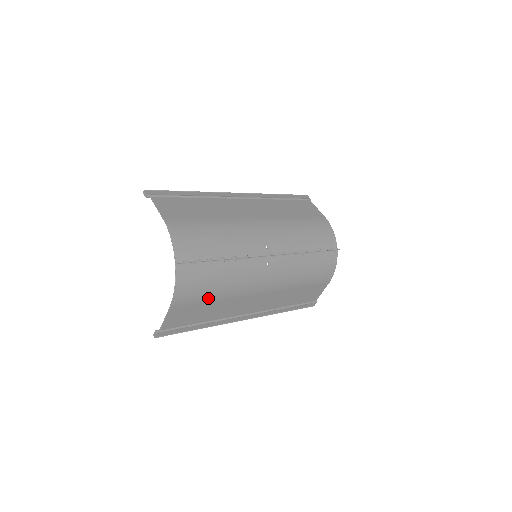
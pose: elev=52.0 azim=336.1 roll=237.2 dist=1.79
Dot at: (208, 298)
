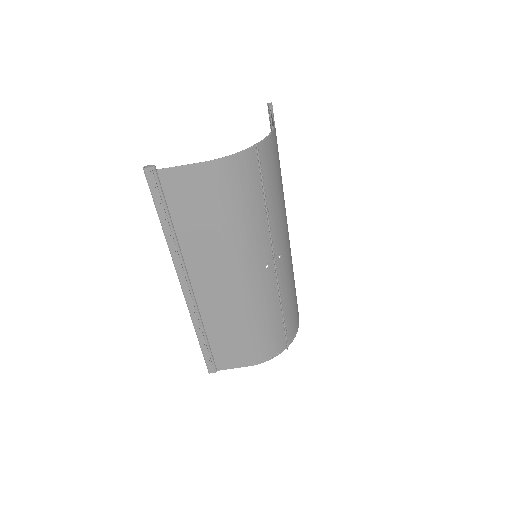
Dot at: (220, 210)
